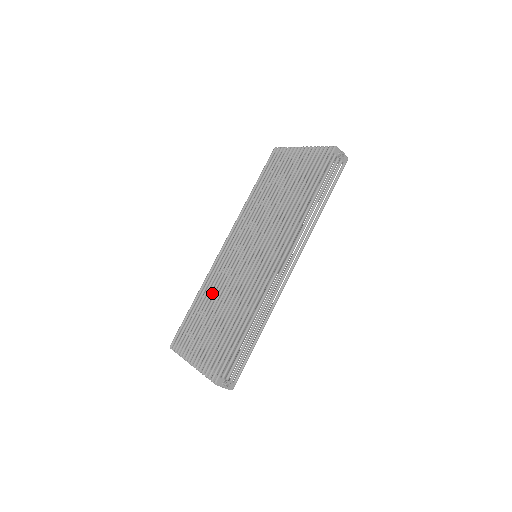
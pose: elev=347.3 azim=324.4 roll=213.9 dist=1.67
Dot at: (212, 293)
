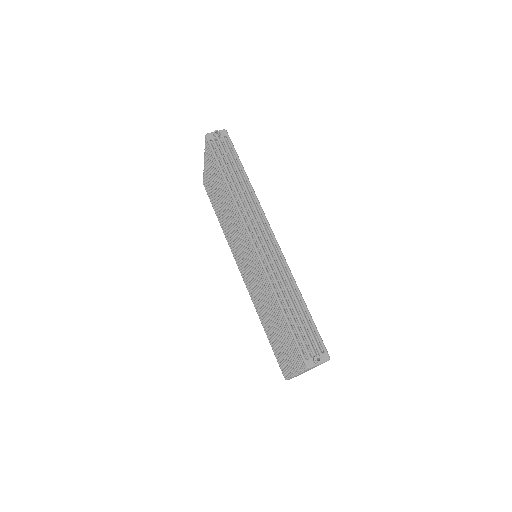
Dot at: (262, 313)
